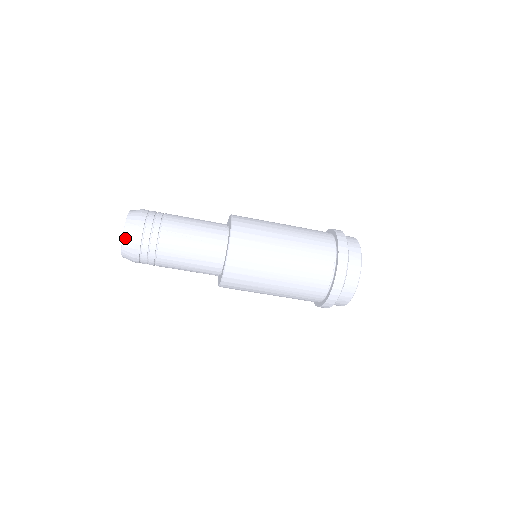
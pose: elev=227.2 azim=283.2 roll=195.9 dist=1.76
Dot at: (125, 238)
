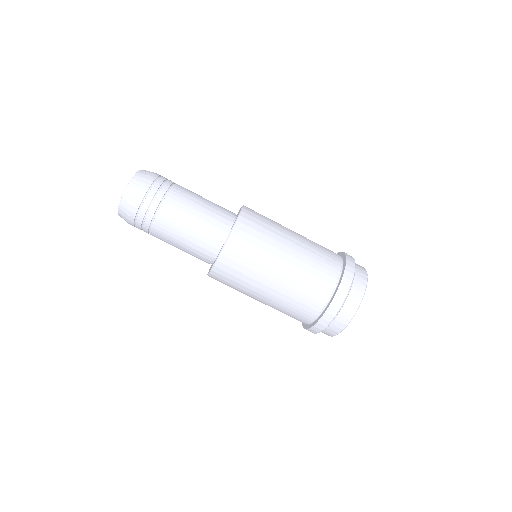
Dot at: (133, 182)
